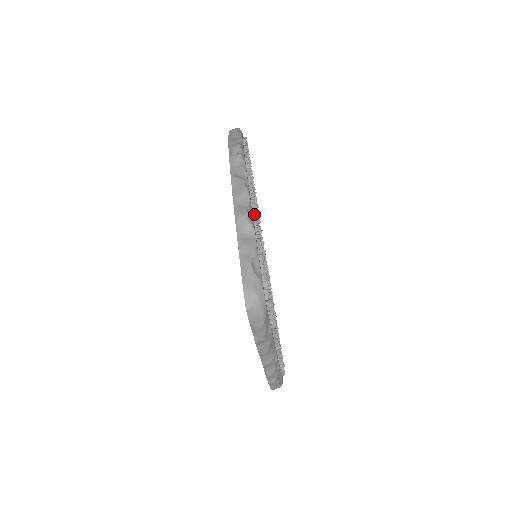
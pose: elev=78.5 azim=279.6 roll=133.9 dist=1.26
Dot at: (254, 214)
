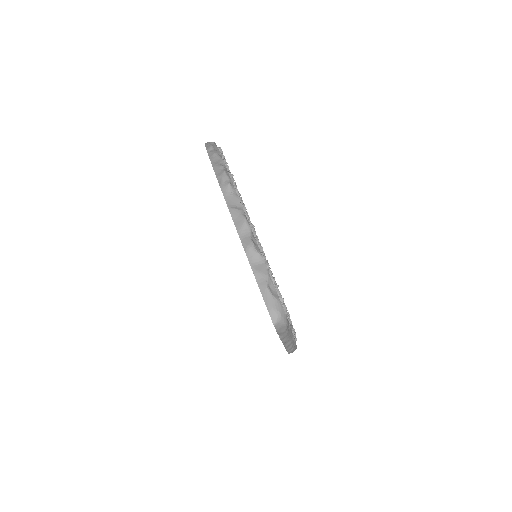
Dot at: (255, 237)
